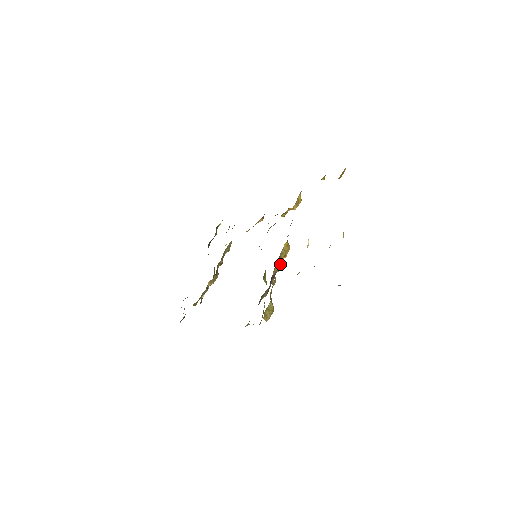
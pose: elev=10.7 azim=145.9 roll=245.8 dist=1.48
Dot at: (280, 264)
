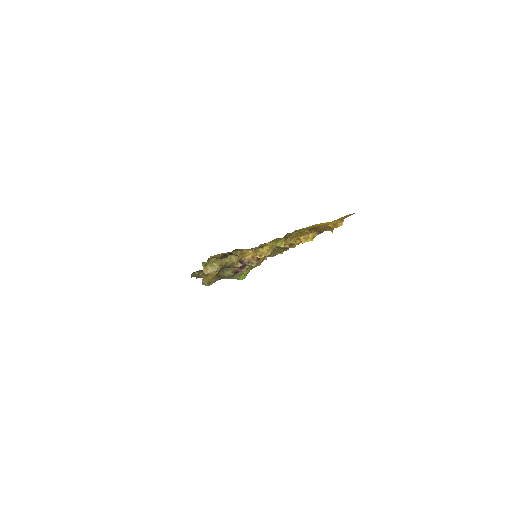
Dot at: (255, 260)
